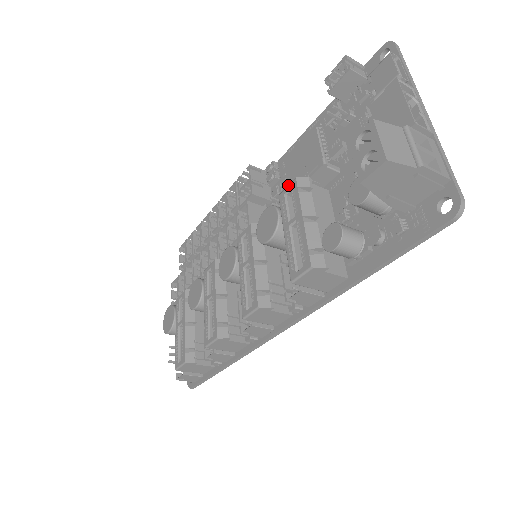
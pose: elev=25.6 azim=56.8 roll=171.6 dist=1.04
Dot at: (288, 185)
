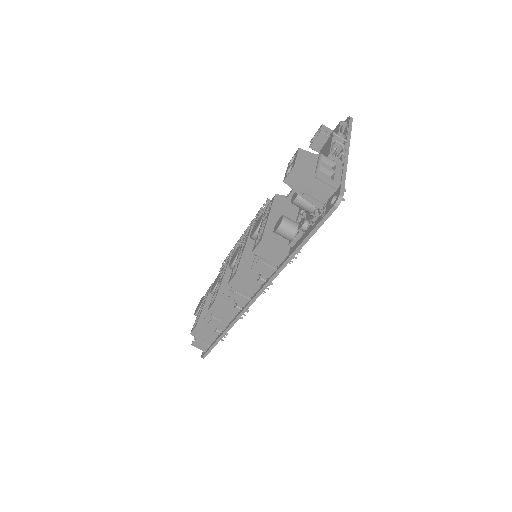
Dot at: (271, 200)
